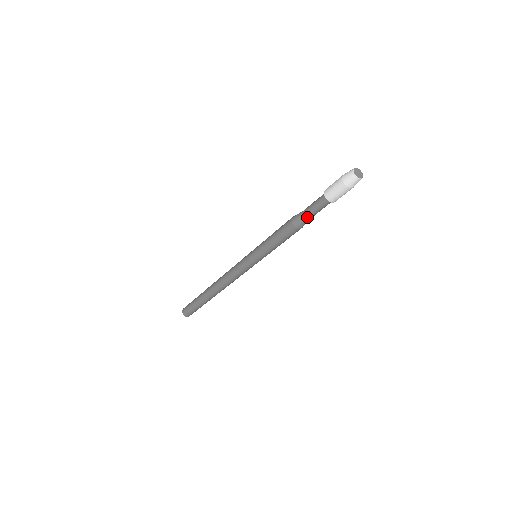
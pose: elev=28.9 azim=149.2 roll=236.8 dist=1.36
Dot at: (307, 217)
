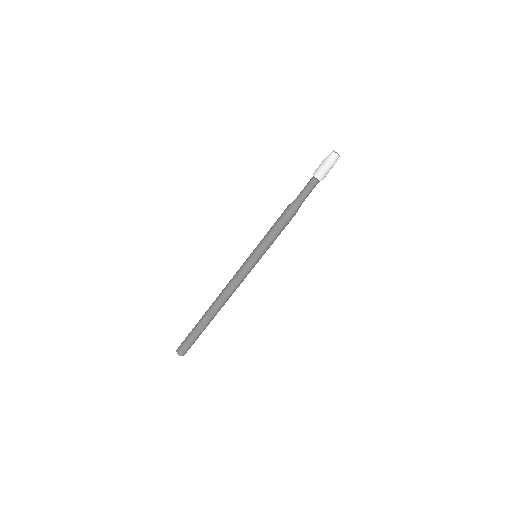
Dot at: (300, 199)
